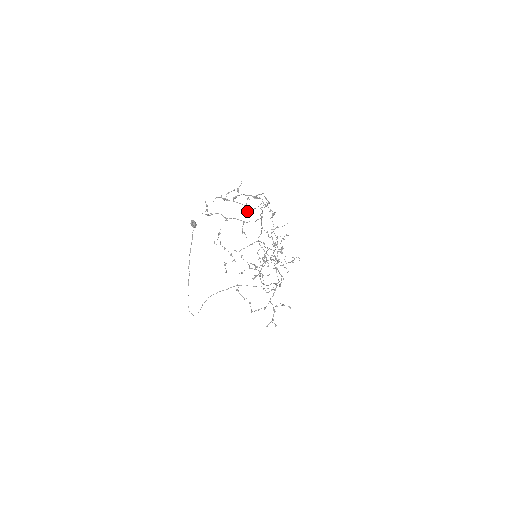
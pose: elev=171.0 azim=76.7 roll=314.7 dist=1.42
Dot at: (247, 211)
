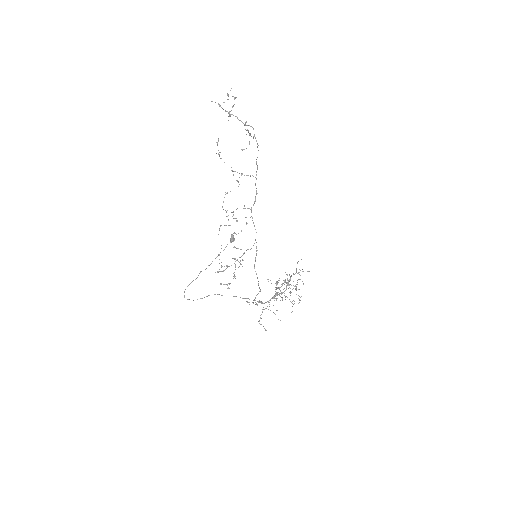
Dot at: (241, 149)
